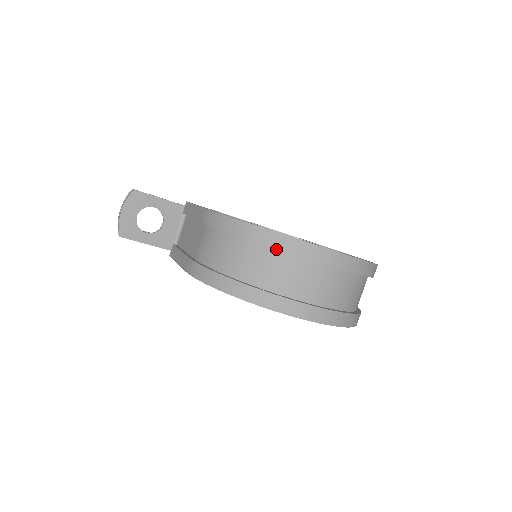
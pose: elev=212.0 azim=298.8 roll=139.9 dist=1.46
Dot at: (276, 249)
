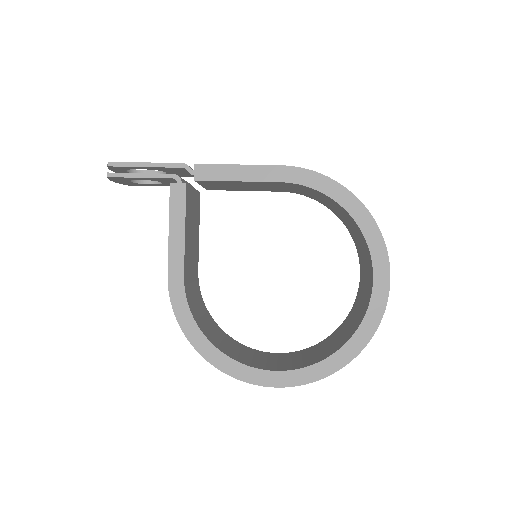
Dot at: occluded
